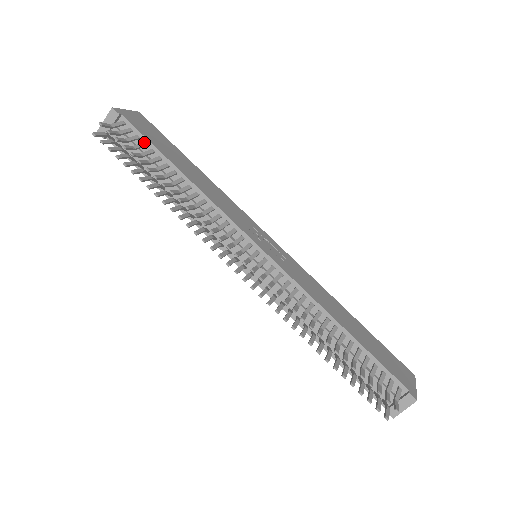
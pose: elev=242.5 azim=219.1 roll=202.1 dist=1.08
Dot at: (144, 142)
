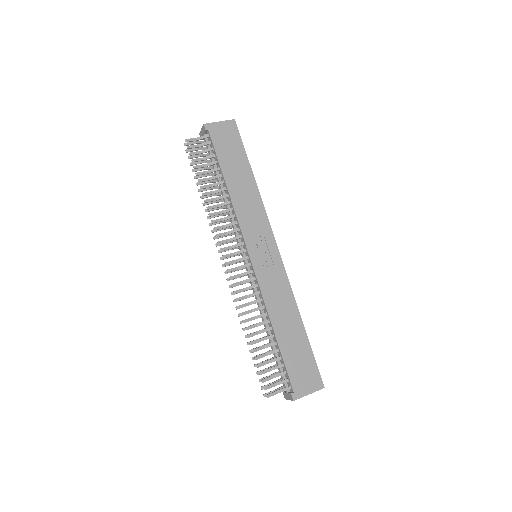
Dot at: (214, 154)
